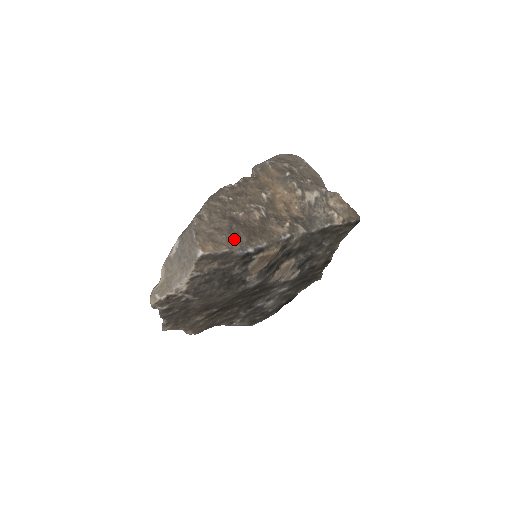
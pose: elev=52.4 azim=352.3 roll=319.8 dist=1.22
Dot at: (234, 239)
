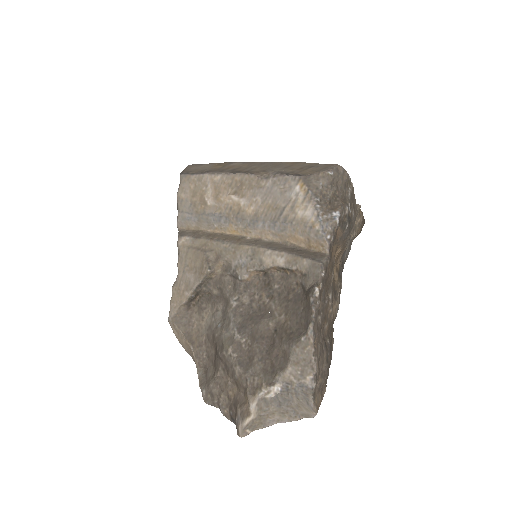
Dot at: (328, 371)
